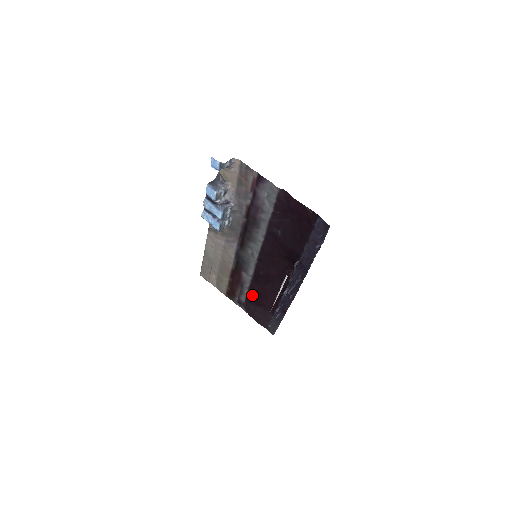
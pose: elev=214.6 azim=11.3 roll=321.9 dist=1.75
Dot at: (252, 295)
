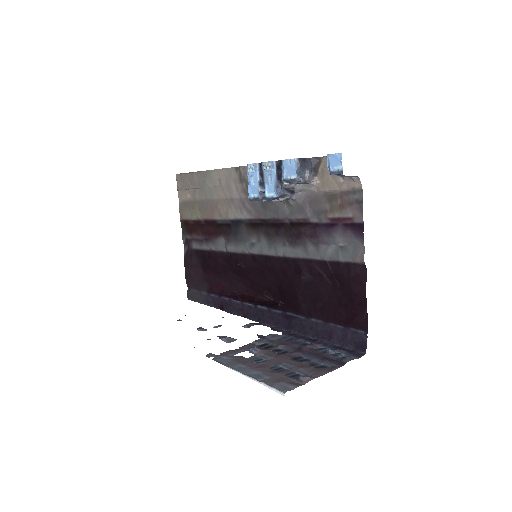
Dot at: (208, 258)
